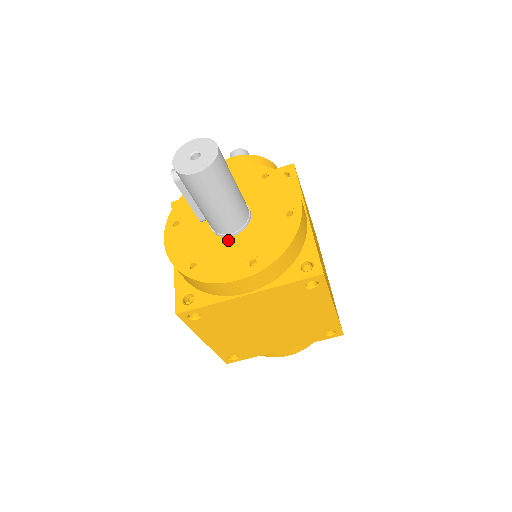
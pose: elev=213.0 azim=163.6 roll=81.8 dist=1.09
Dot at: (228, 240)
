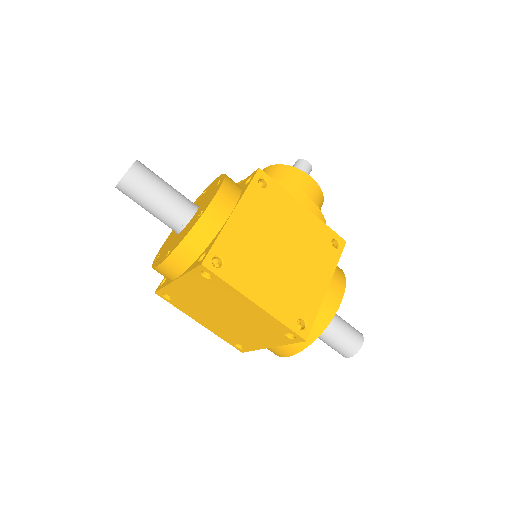
Dot at: (176, 236)
